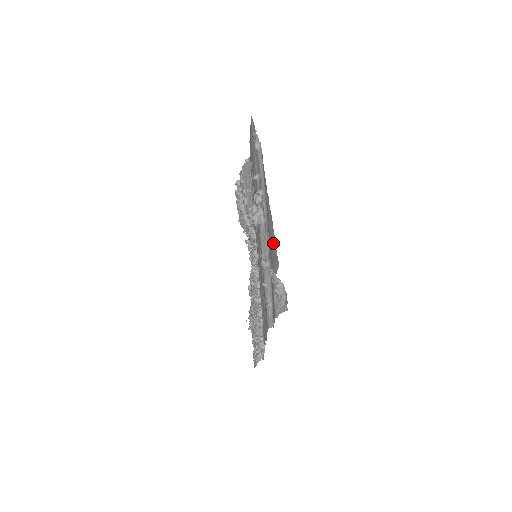
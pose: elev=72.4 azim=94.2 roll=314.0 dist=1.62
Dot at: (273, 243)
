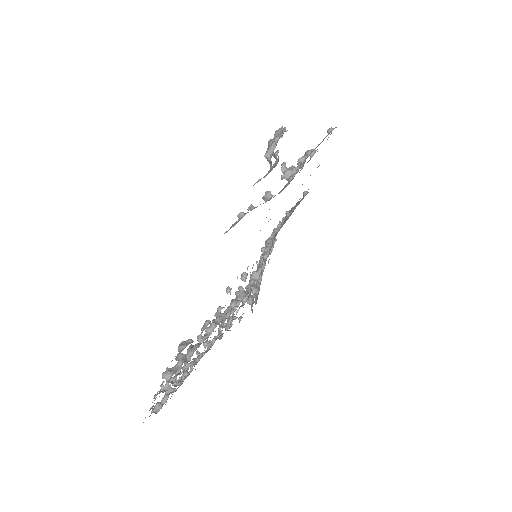
Dot at: occluded
